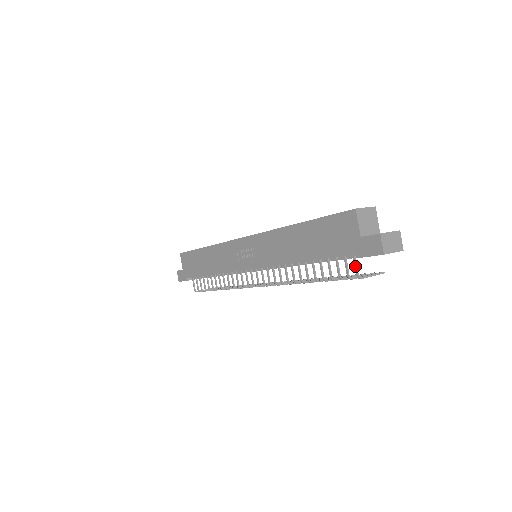
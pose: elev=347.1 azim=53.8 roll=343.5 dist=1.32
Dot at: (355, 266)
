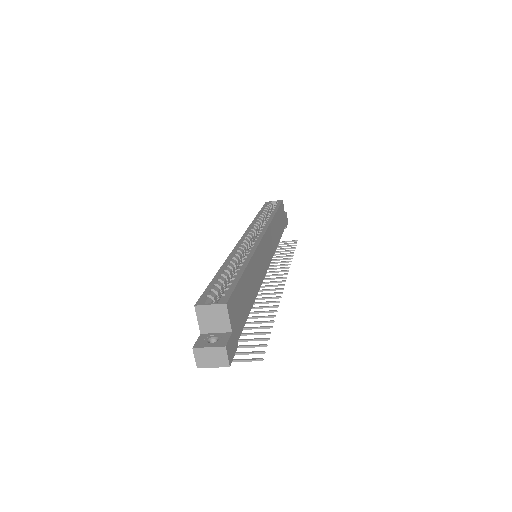
Dot at: occluded
